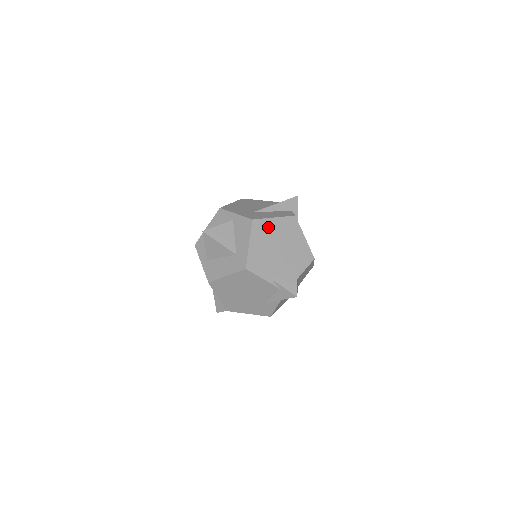
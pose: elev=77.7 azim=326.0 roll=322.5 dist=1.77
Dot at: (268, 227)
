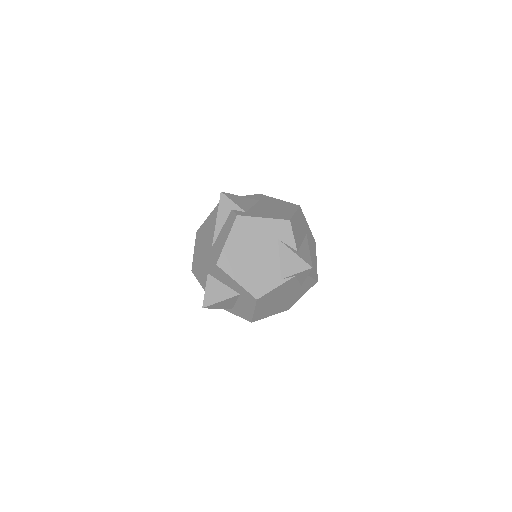
Dot at: (232, 252)
